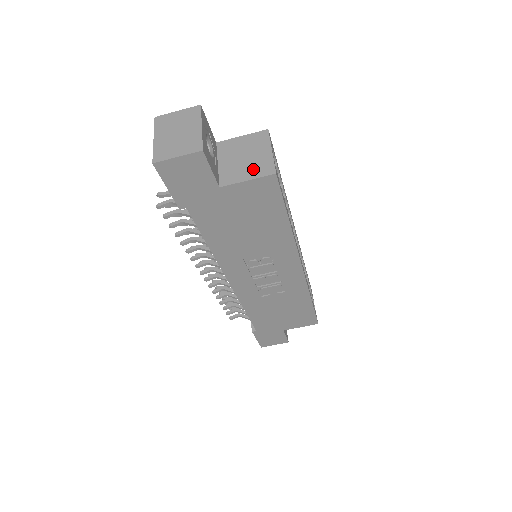
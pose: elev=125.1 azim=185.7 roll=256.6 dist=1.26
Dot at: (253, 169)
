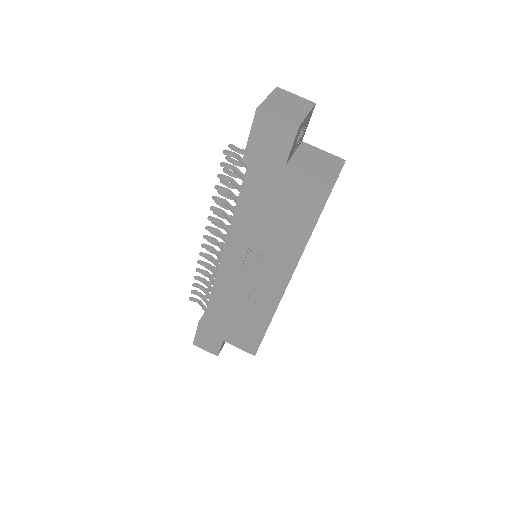
Dot at: (318, 173)
